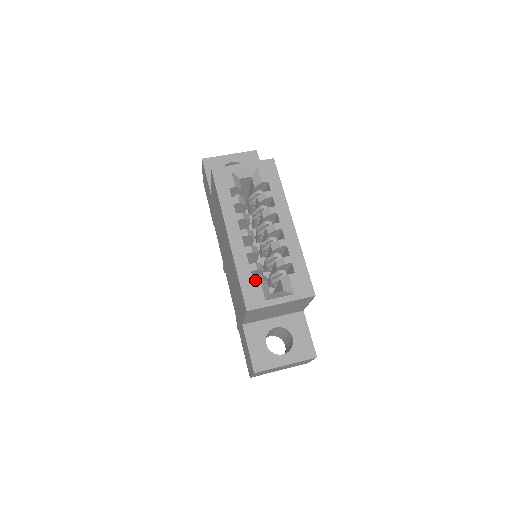
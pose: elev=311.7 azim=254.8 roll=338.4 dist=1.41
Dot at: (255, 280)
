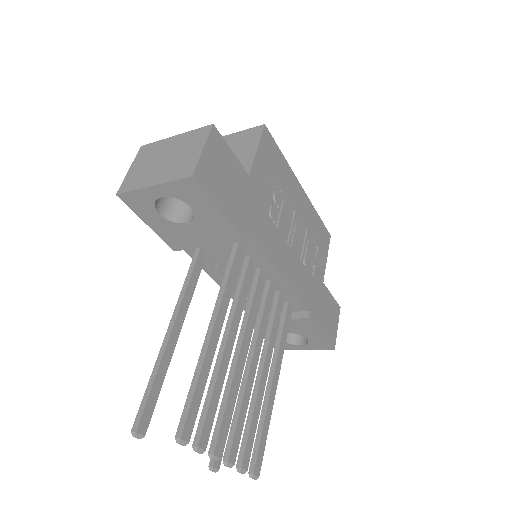
Dot at: occluded
